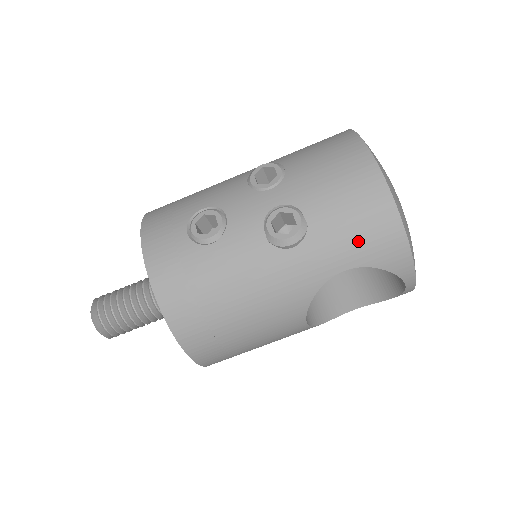
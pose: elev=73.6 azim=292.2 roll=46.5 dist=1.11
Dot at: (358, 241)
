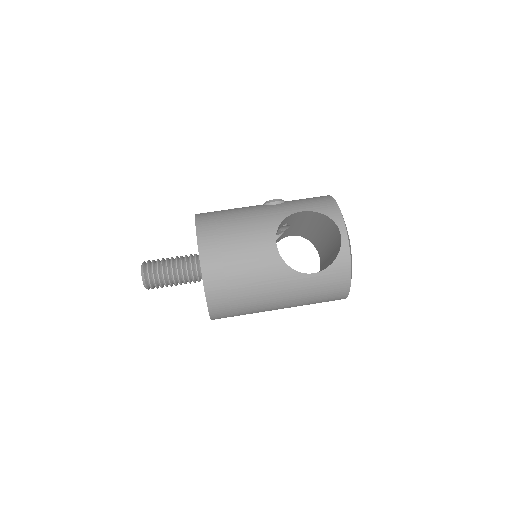
Dot at: (310, 203)
